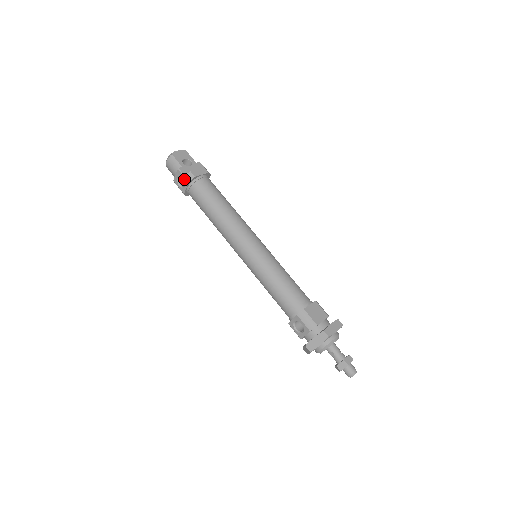
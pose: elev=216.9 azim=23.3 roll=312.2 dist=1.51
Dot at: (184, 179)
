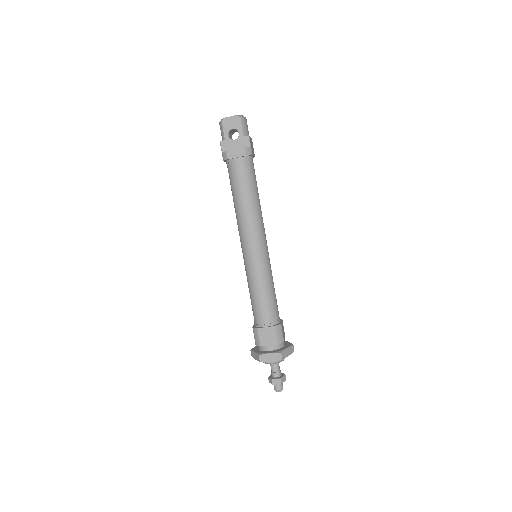
Dot at: (222, 154)
